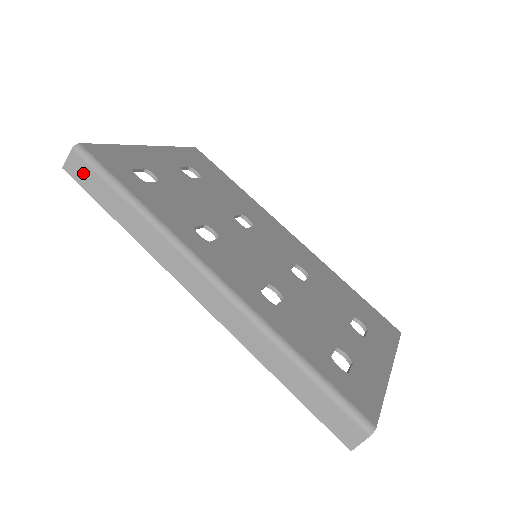
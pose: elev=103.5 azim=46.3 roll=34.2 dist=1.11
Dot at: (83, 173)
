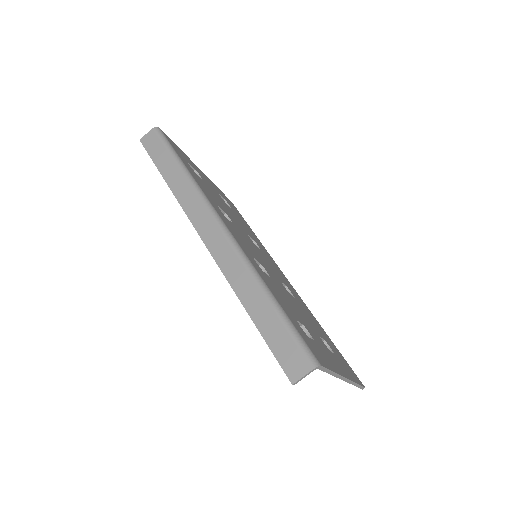
Dot at: (153, 144)
